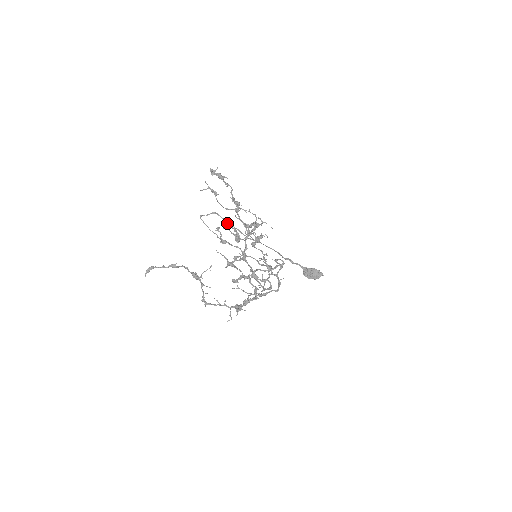
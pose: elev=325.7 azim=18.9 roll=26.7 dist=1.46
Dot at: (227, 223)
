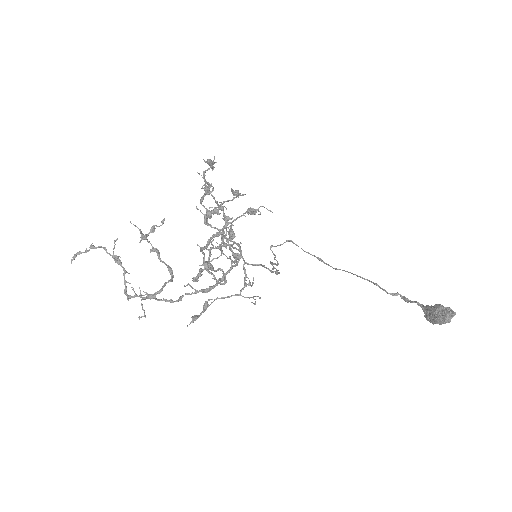
Dot at: (223, 218)
